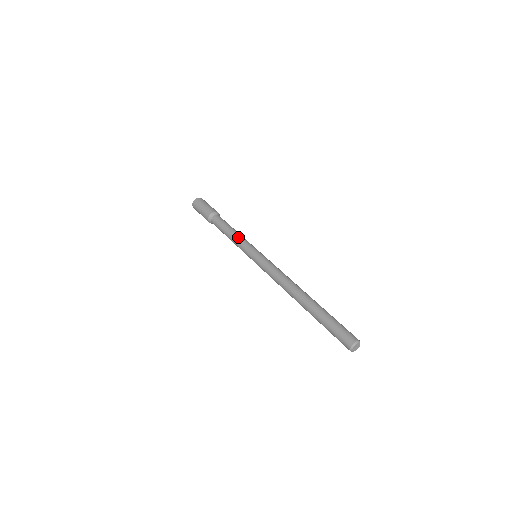
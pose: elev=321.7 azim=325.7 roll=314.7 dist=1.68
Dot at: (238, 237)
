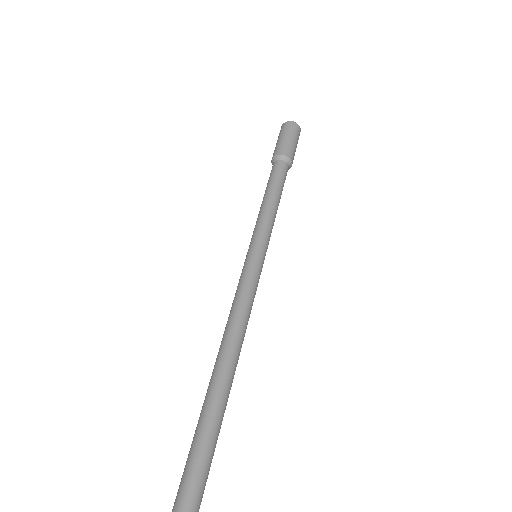
Dot at: (272, 214)
